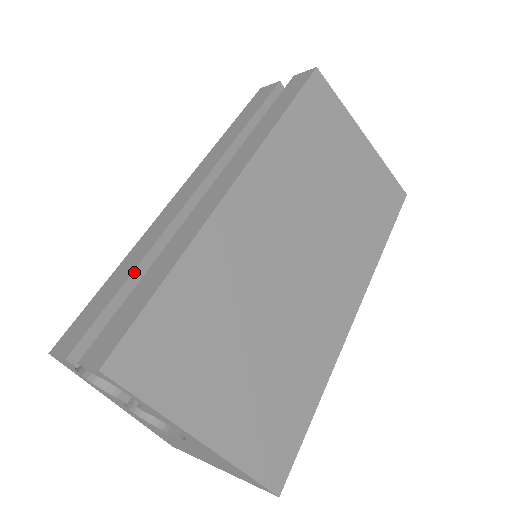
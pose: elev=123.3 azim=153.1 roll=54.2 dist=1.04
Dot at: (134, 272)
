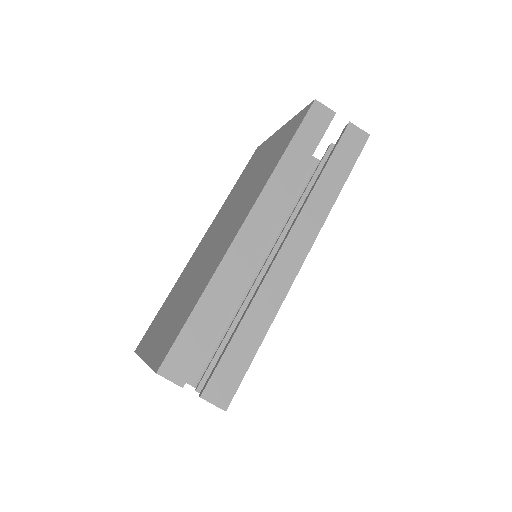
Dot at: occluded
